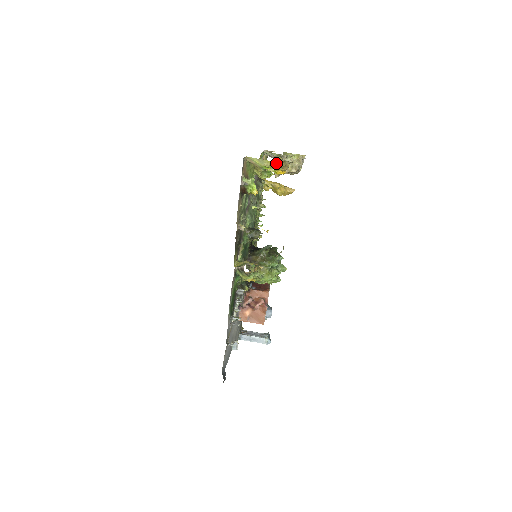
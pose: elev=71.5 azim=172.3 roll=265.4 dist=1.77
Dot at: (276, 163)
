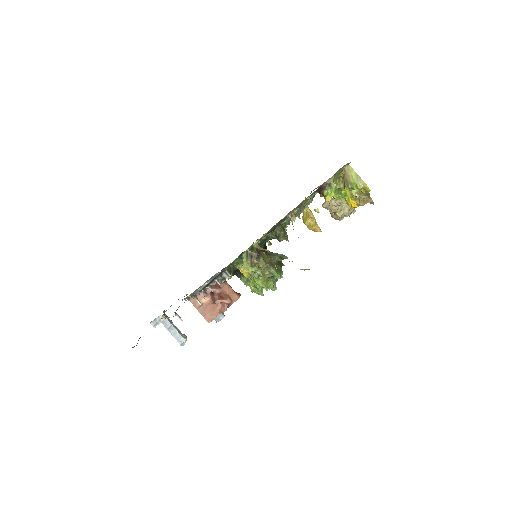
Dot at: (364, 192)
